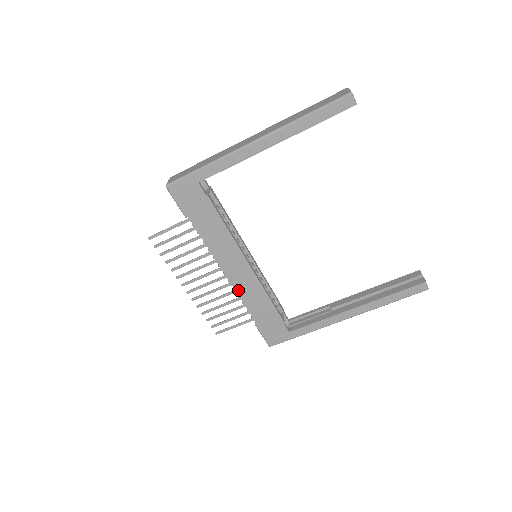
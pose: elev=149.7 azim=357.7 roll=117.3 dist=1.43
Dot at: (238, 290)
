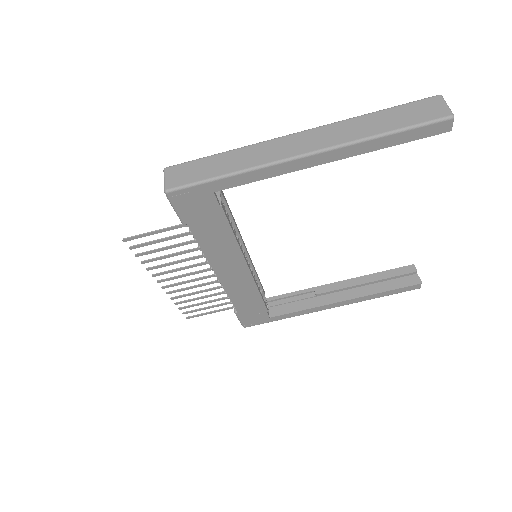
Dot at: (227, 288)
